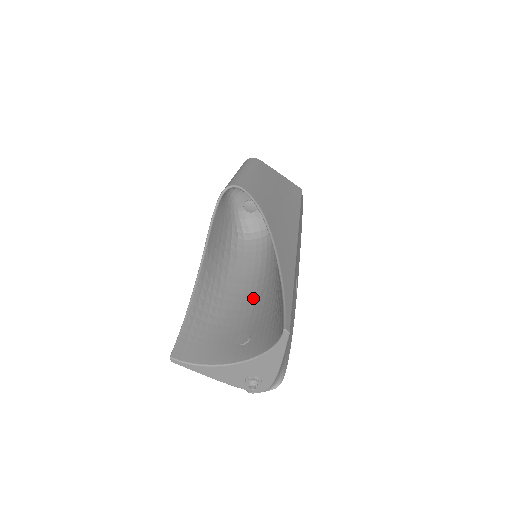
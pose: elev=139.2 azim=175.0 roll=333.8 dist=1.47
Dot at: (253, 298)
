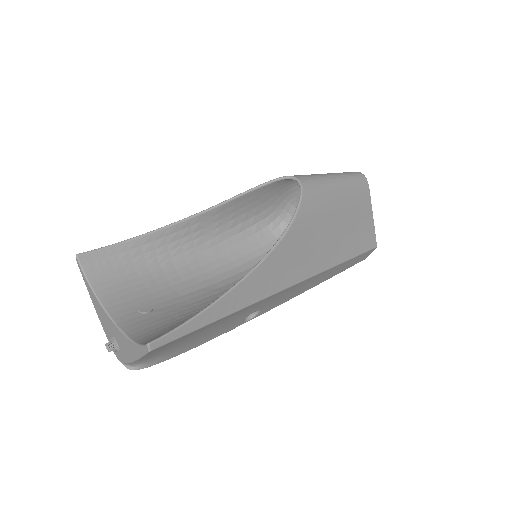
Dot at: (206, 285)
